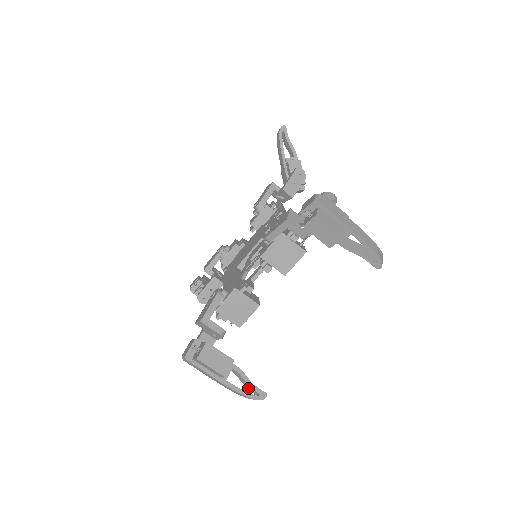
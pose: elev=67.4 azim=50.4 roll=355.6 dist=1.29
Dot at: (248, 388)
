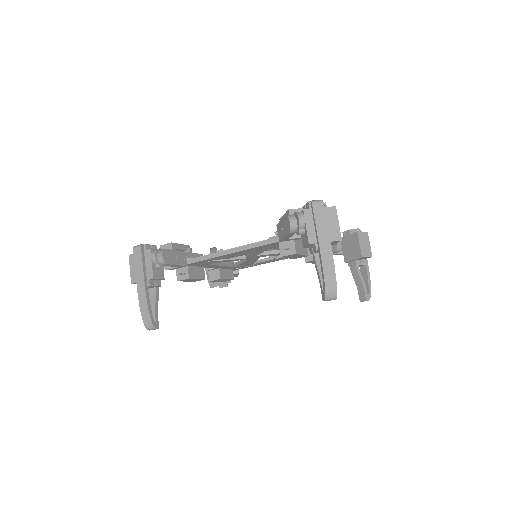
Dot at: (323, 282)
